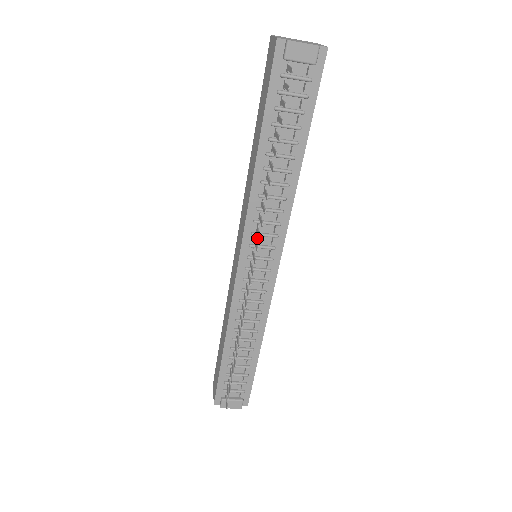
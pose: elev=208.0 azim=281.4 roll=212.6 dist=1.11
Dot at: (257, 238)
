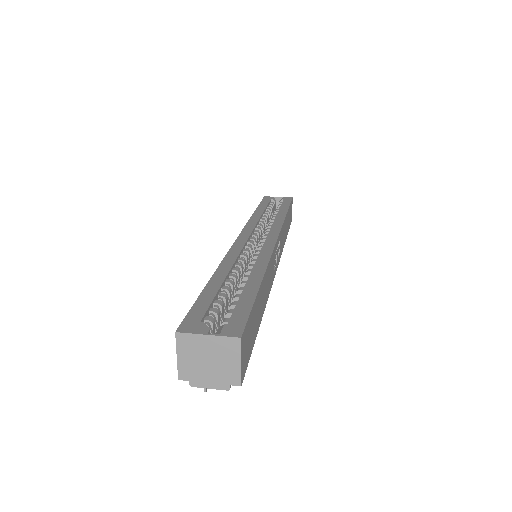
Dot at: occluded
